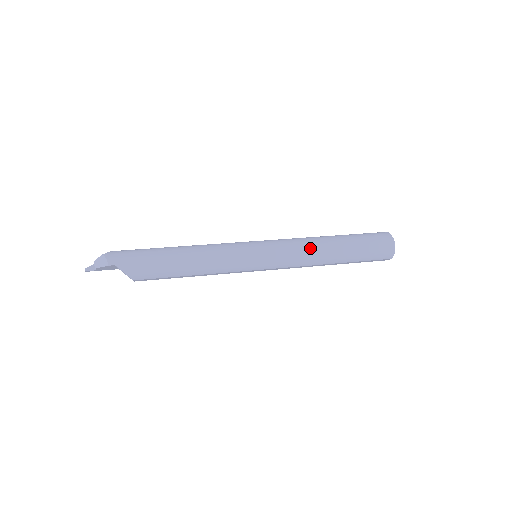
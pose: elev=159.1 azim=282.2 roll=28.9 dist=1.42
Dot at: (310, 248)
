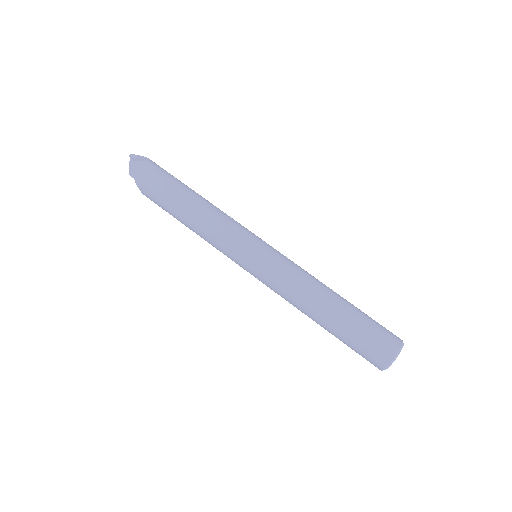
Dot at: (298, 296)
